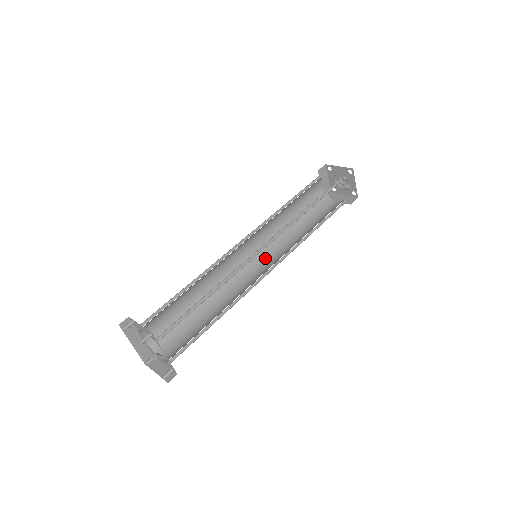
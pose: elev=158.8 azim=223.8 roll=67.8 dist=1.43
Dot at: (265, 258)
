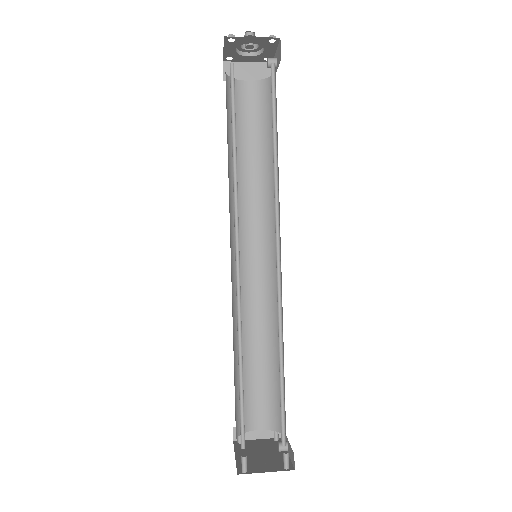
Dot at: (244, 237)
